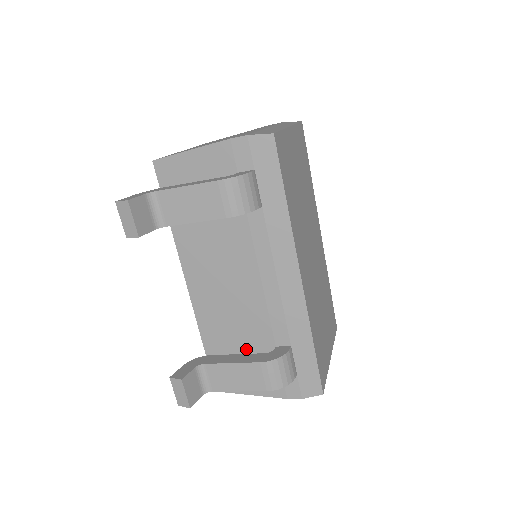
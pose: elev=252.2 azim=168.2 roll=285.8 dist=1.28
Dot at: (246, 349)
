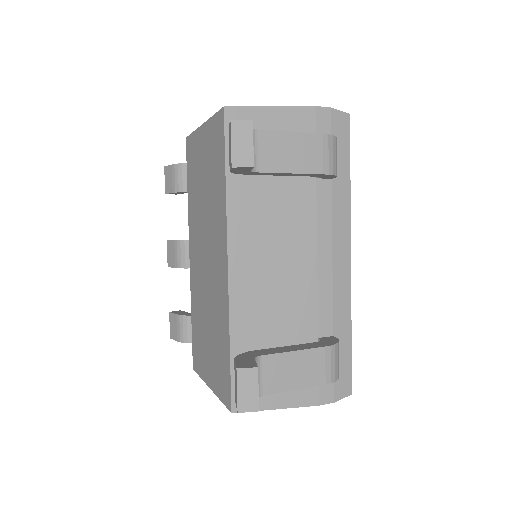
Dot at: (284, 345)
